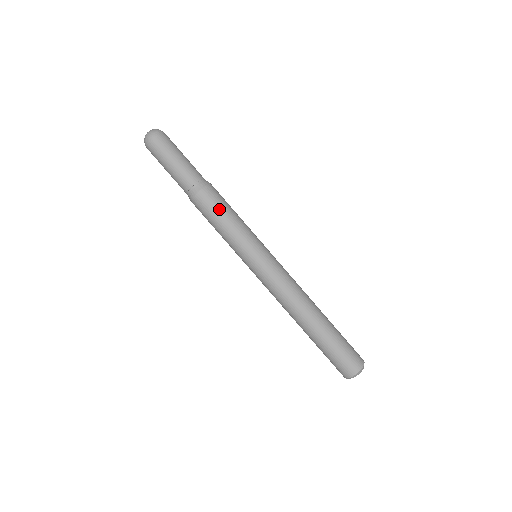
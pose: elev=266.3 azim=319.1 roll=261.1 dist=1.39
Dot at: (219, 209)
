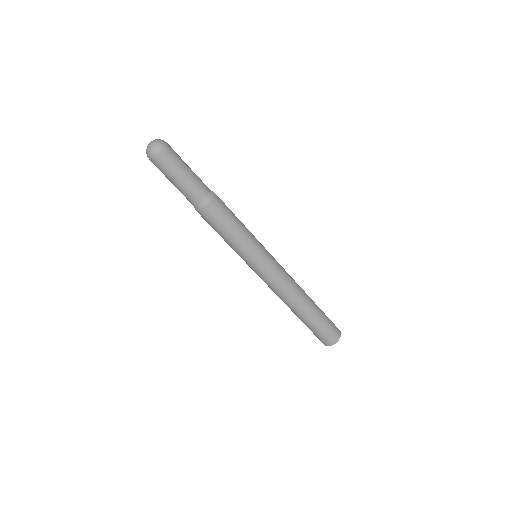
Dot at: (229, 216)
